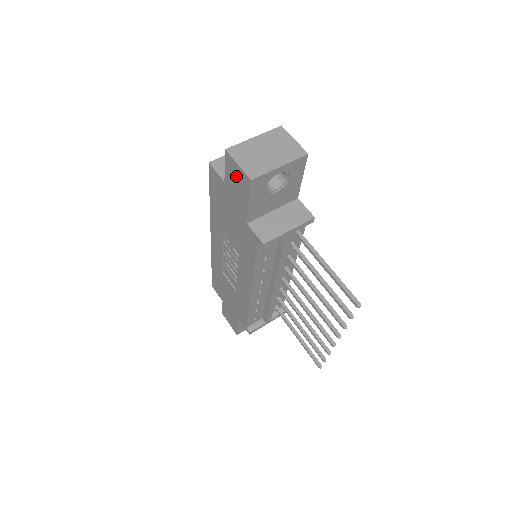
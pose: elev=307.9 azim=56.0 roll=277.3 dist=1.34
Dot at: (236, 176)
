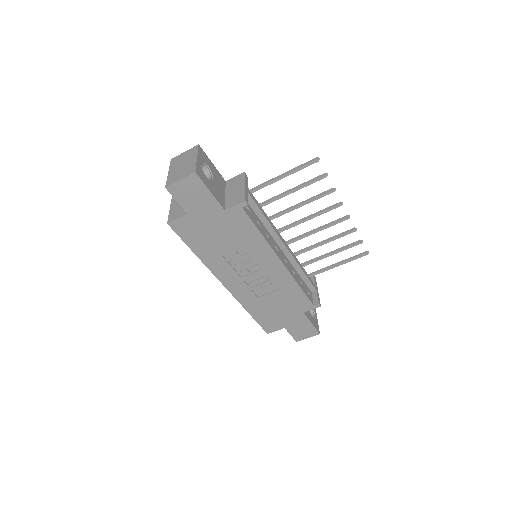
Dot at: (187, 191)
